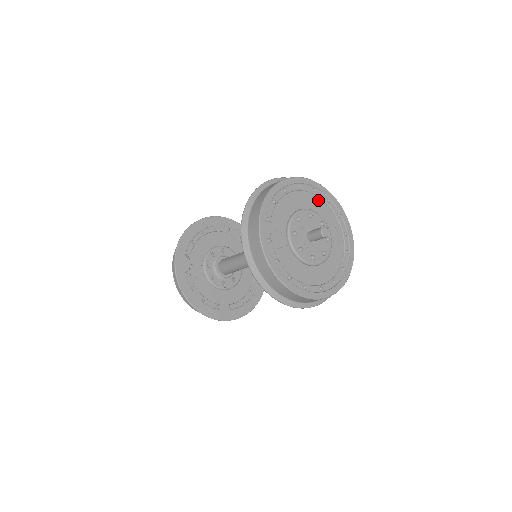
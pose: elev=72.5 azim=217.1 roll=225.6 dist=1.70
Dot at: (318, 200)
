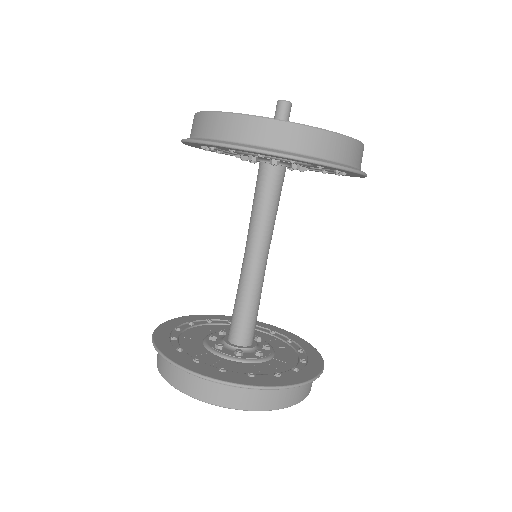
Dot at: occluded
